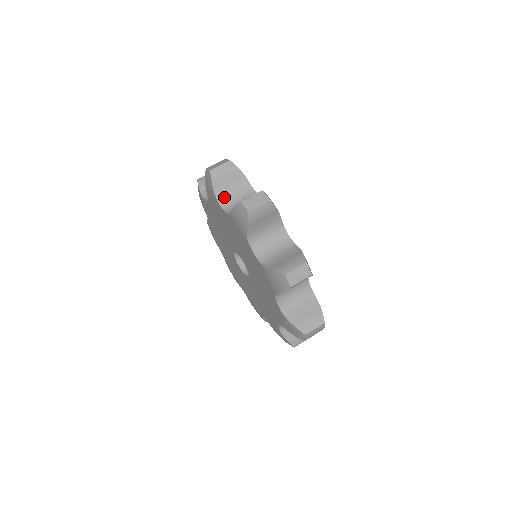
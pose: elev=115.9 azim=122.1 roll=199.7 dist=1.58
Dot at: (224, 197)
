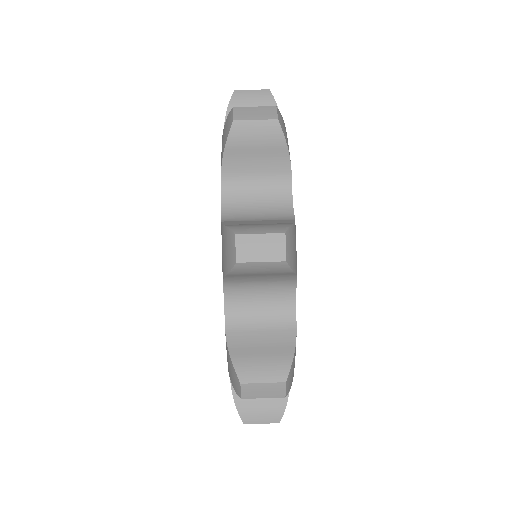
Dot at: (235, 176)
